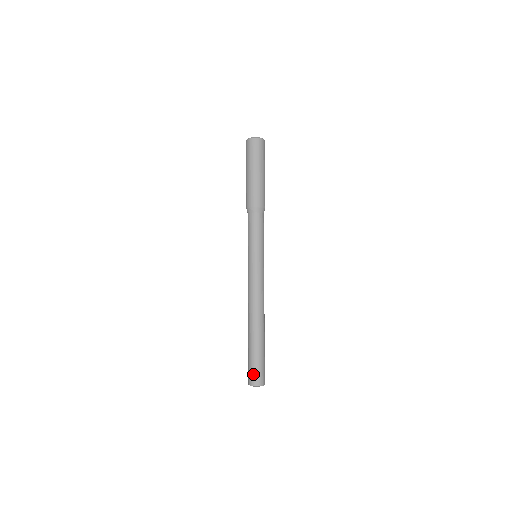
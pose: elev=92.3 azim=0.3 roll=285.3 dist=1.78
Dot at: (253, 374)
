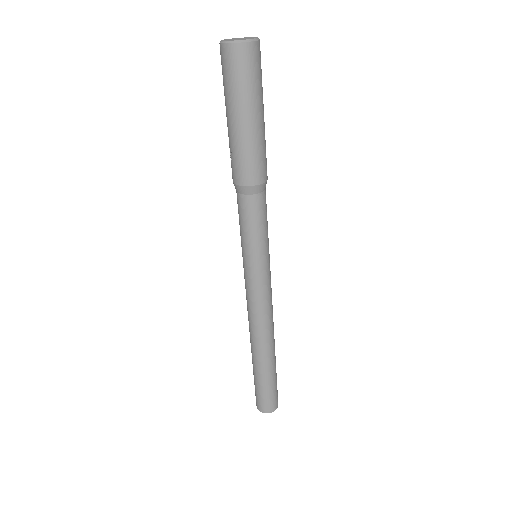
Dot at: (270, 402)
